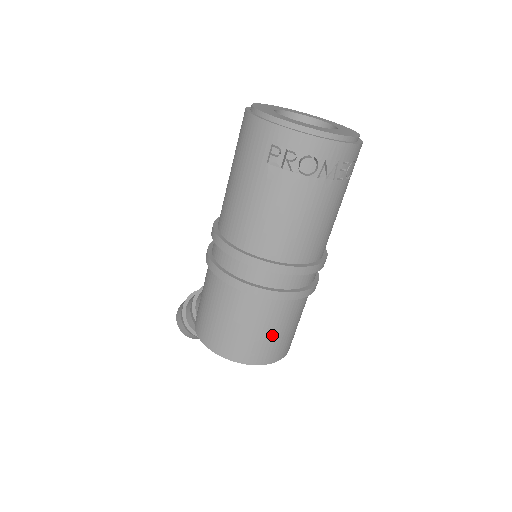
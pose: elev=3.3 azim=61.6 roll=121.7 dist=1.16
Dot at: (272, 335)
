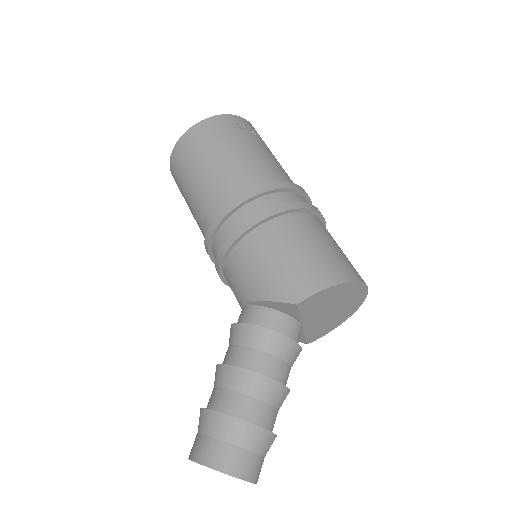
Dot at: occluded
